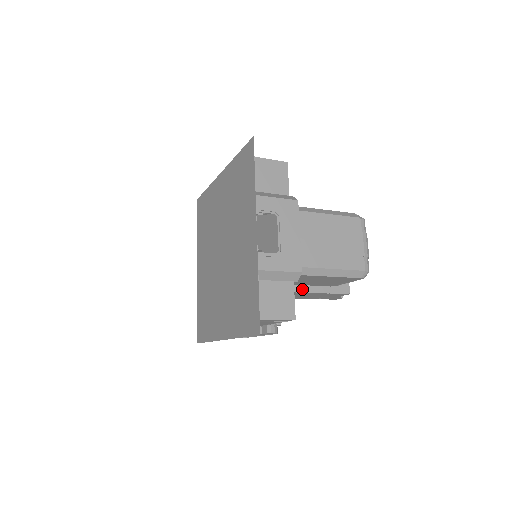
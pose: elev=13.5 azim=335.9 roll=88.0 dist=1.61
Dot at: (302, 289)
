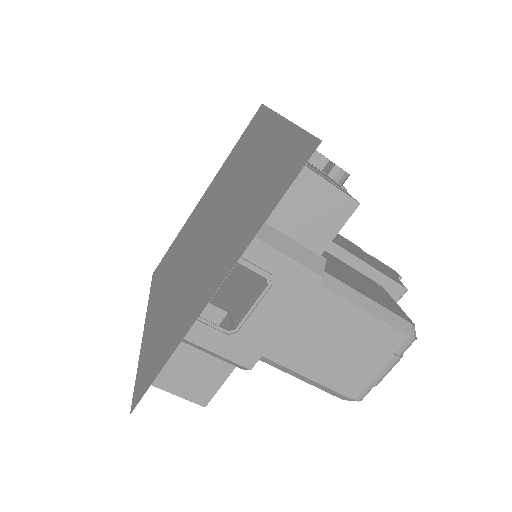
Dot at: occluded
